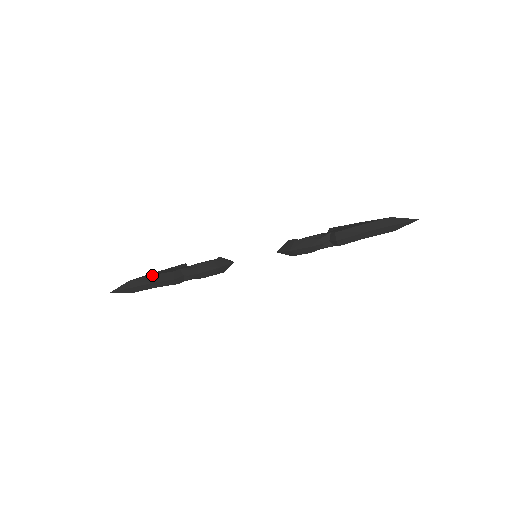
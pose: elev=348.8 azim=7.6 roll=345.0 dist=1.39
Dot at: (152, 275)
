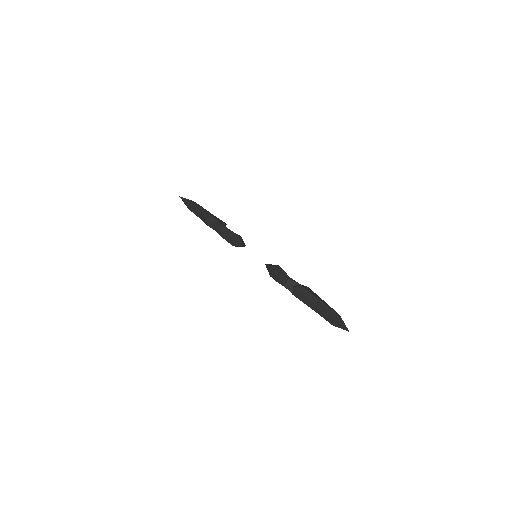
Dot at: occluded
